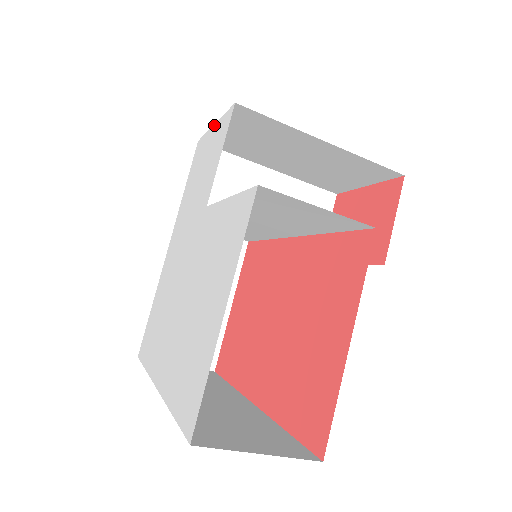
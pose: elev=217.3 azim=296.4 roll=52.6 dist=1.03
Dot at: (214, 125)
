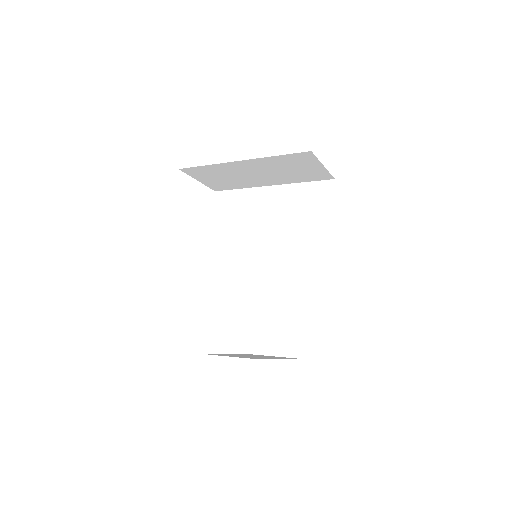
Dot at: occluded
